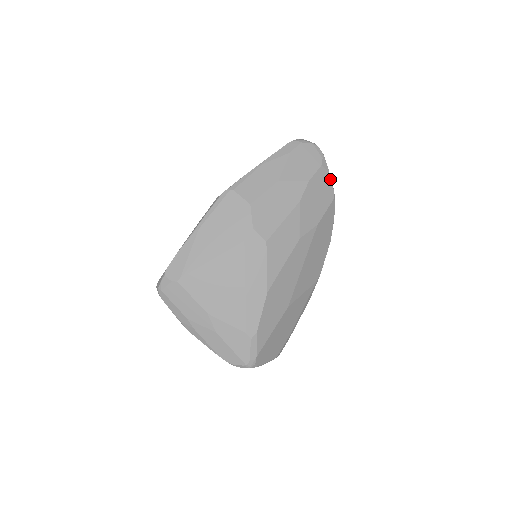
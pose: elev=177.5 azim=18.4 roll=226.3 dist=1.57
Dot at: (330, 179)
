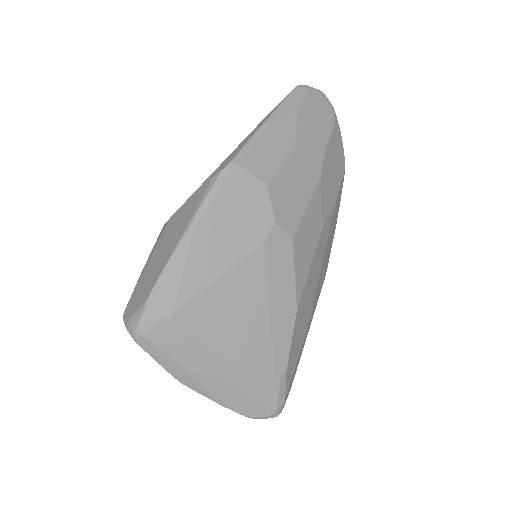
Dot at: (341, 142)
